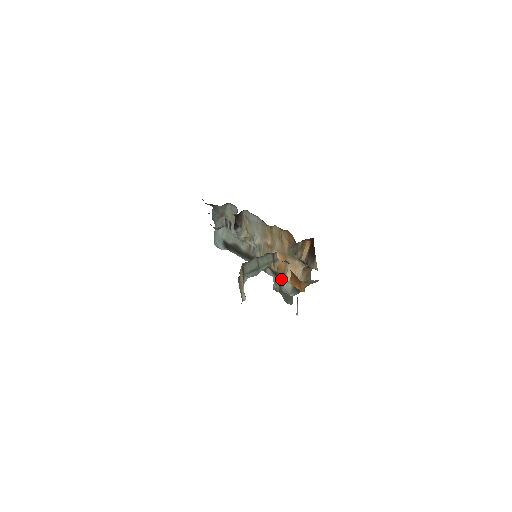
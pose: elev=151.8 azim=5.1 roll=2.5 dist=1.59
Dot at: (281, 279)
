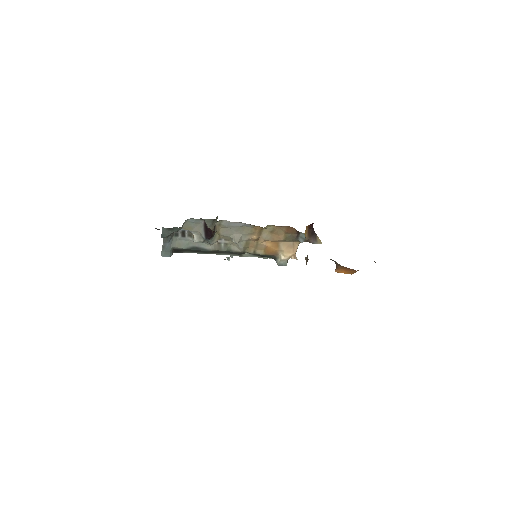
Dot at: (266, 257)
